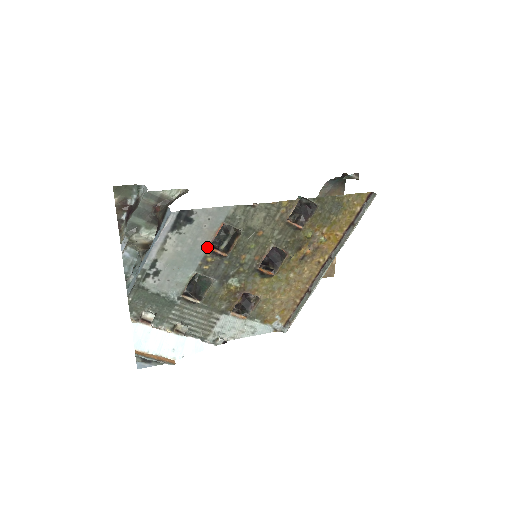
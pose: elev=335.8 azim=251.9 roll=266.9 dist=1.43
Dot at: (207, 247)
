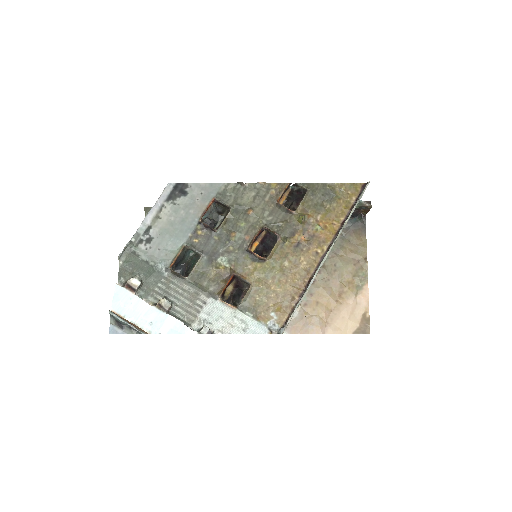
Dot at: (198, 220)
